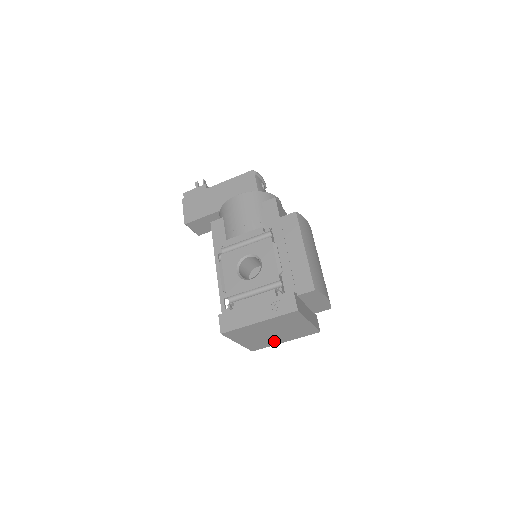
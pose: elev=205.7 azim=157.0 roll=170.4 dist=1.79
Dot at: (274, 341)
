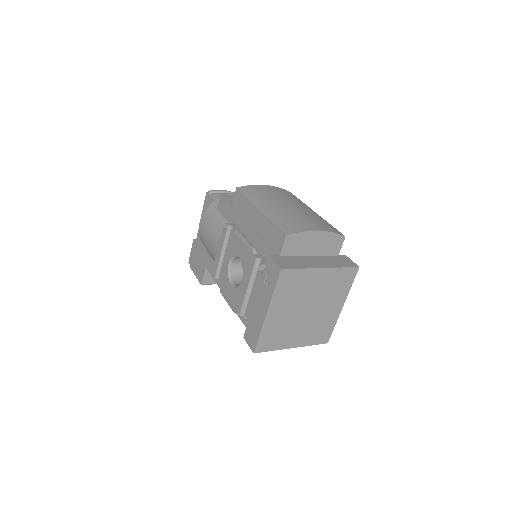
Dot at: (328, 316)
